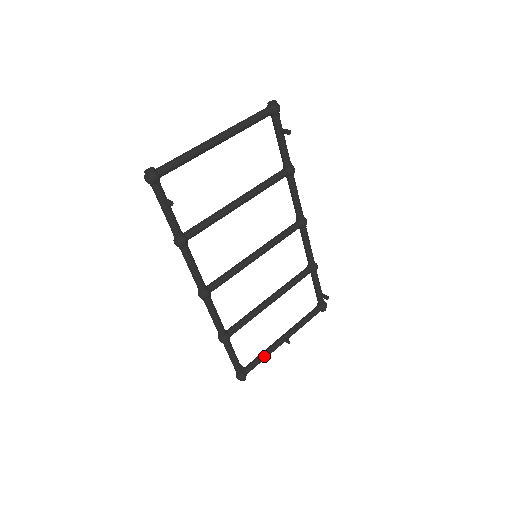
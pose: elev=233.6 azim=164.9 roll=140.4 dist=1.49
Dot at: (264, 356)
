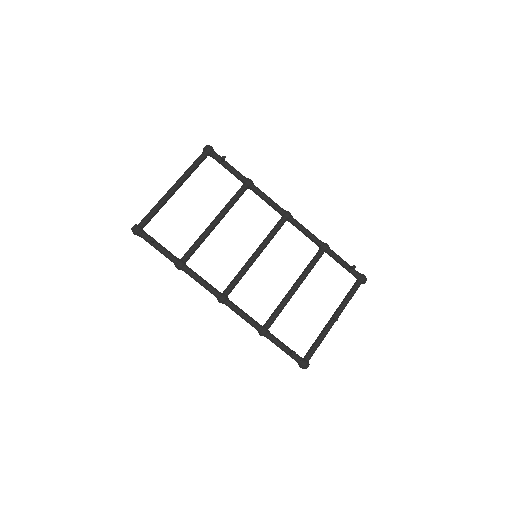
Dot at: (318, 340)
